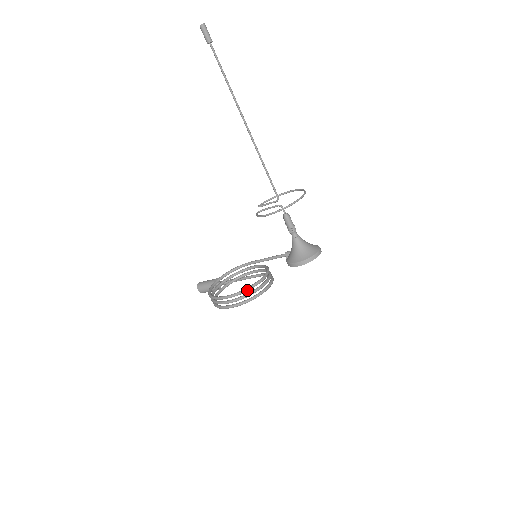
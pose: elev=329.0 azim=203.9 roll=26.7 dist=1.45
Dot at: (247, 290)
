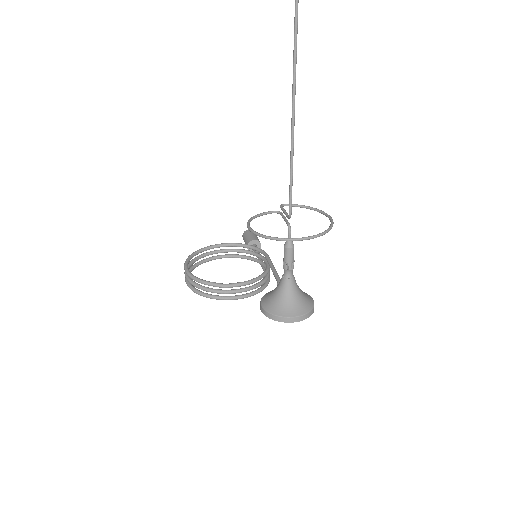
Dot at: (199, 281)
